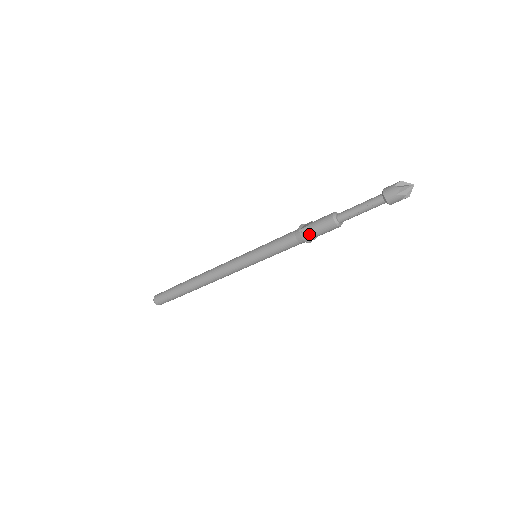
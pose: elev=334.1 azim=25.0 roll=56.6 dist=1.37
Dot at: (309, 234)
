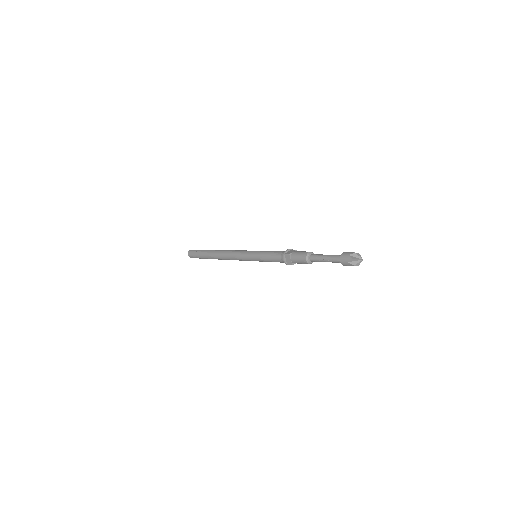
Dot at: (289, 260)
